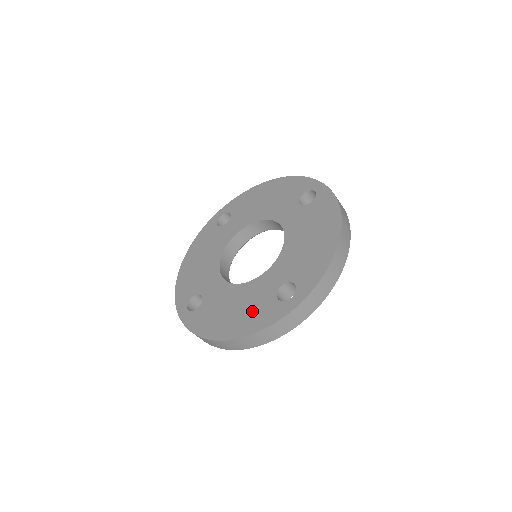
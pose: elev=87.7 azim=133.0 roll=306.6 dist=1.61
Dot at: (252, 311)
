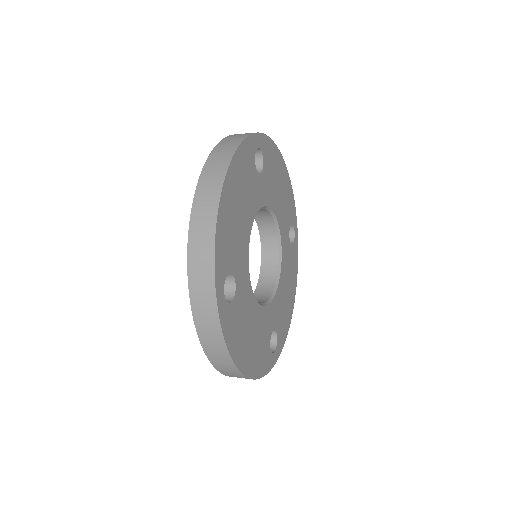
Dot at: occluded
